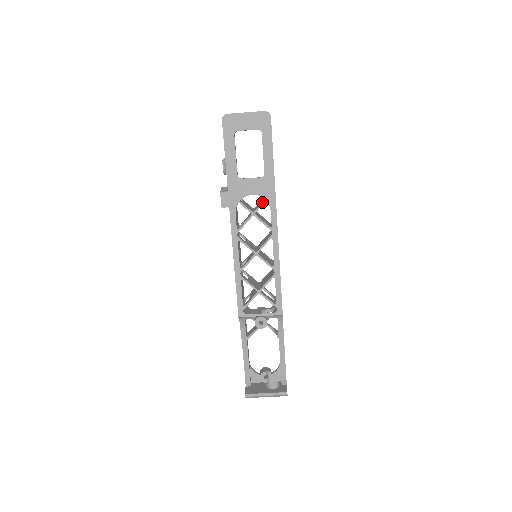
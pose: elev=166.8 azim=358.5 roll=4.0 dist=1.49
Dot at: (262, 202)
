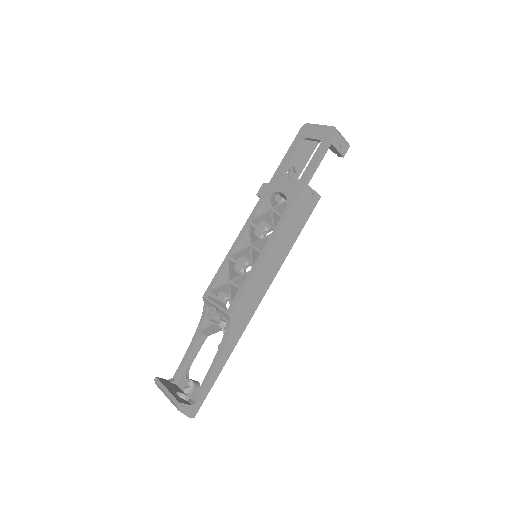
Dot at: (284, 201)
